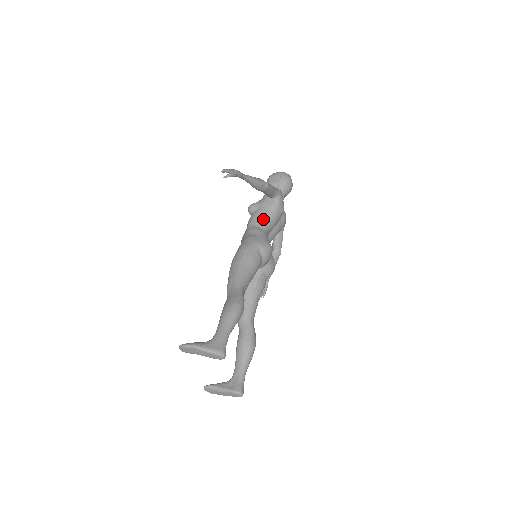
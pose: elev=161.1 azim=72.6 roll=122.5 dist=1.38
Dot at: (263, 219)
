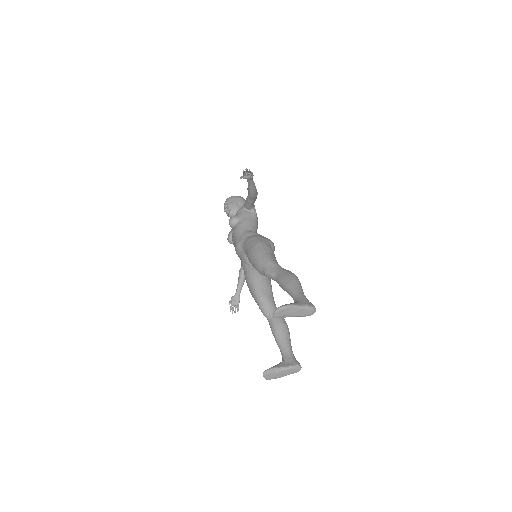
Dot at: (251, 225)
